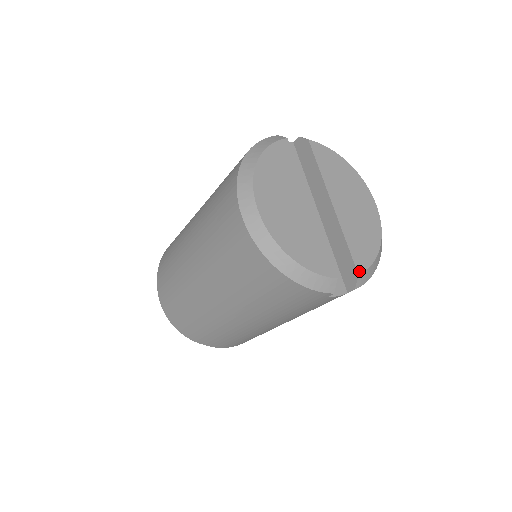
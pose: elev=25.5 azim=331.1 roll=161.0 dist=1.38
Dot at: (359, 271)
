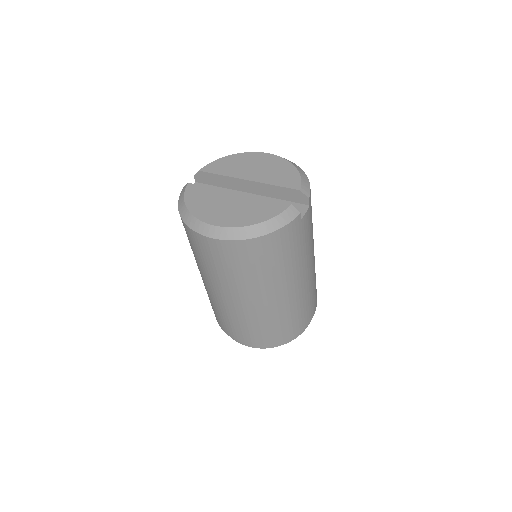
Dot at: (298, 189)
